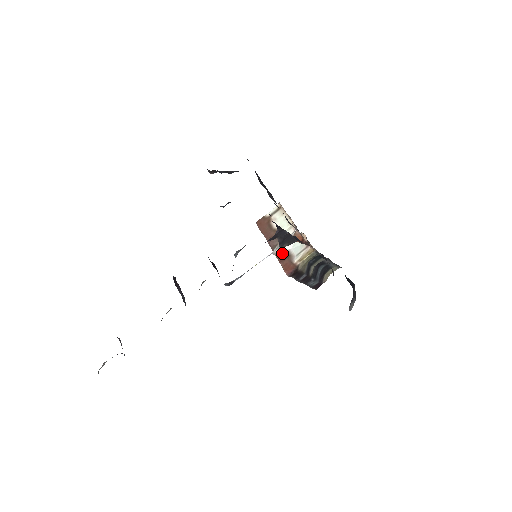
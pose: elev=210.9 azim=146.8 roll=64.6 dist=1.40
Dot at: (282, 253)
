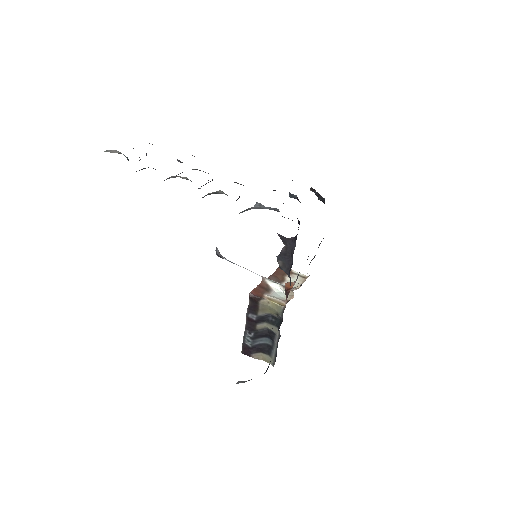
Dot at: (267, 285)
